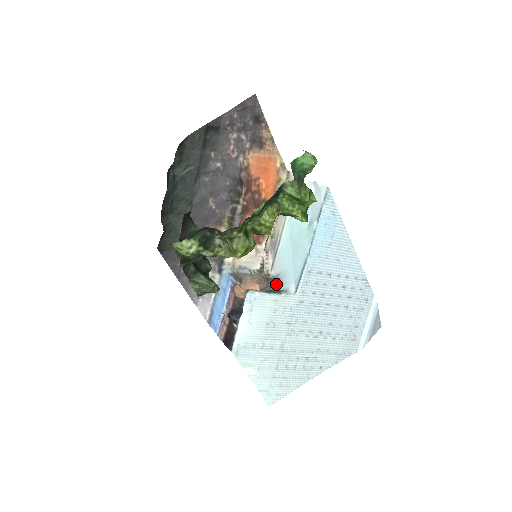
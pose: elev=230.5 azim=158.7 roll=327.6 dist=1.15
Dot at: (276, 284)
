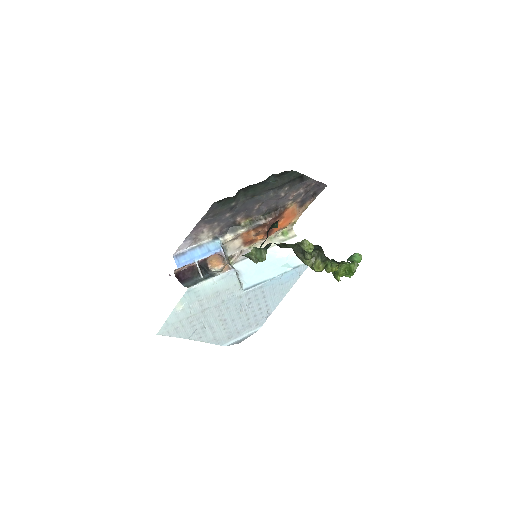
Dot at: occluded
